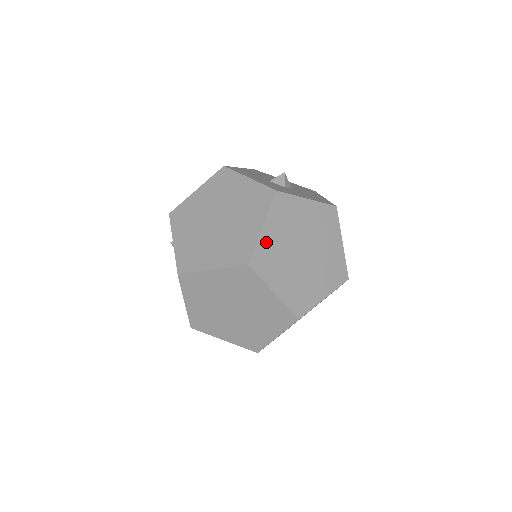
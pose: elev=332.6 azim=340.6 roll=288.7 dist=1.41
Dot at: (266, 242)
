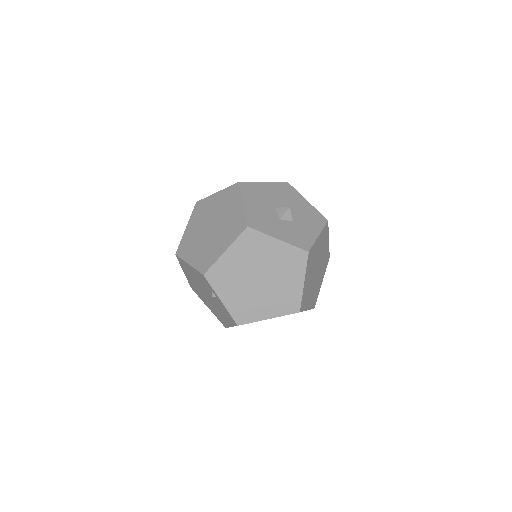
Dot at: (305, 289)
